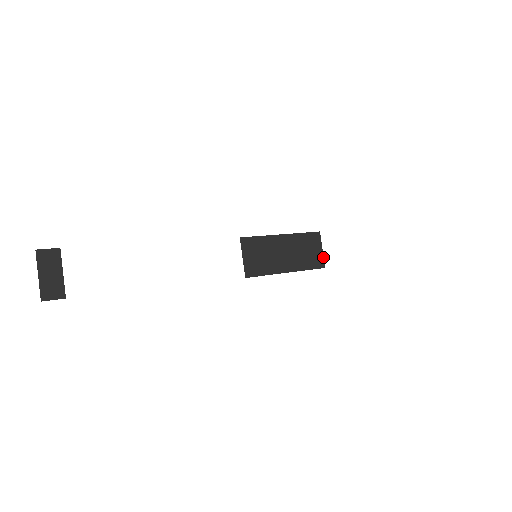
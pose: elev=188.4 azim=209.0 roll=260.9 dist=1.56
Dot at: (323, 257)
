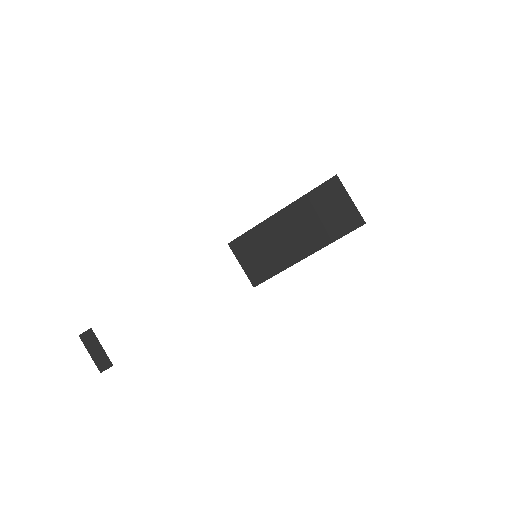
Dot at: (356, 209)
